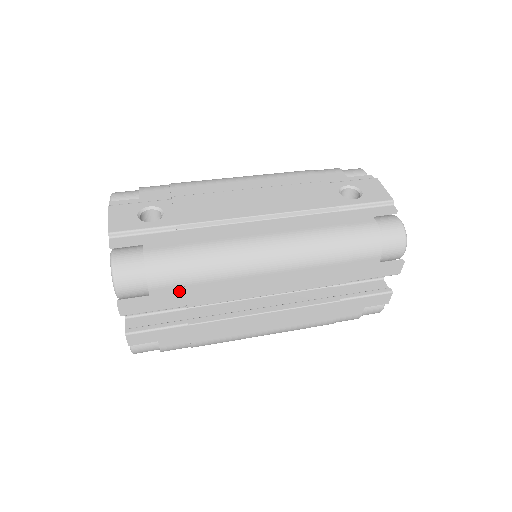
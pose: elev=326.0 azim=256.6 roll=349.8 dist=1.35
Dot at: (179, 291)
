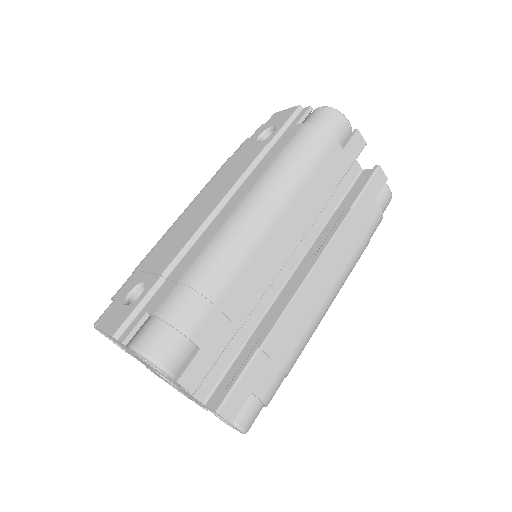
Dot at: (217, 317)
